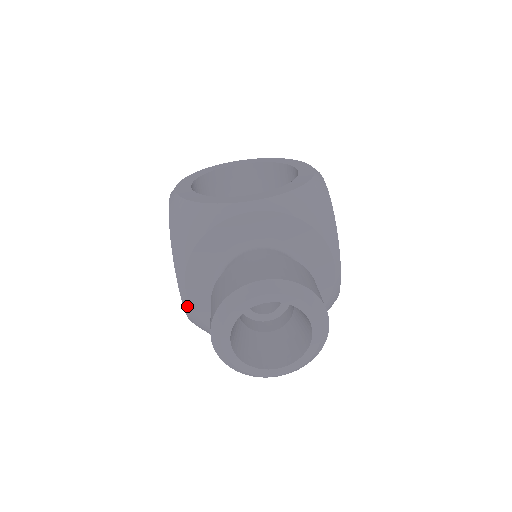
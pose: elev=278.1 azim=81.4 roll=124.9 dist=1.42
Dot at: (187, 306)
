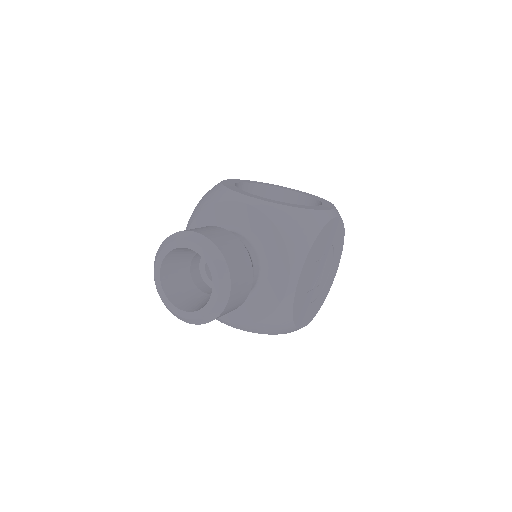
Dot at: occluded
